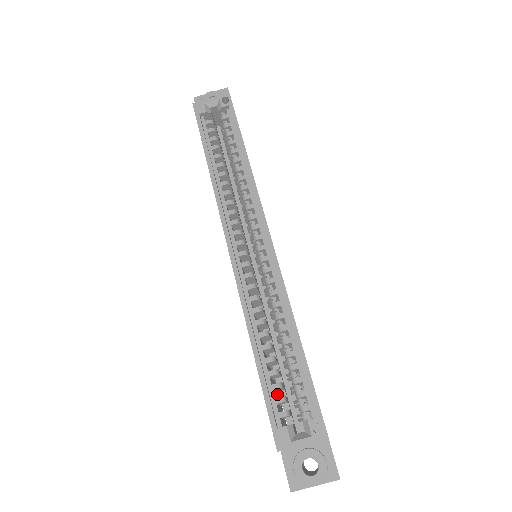
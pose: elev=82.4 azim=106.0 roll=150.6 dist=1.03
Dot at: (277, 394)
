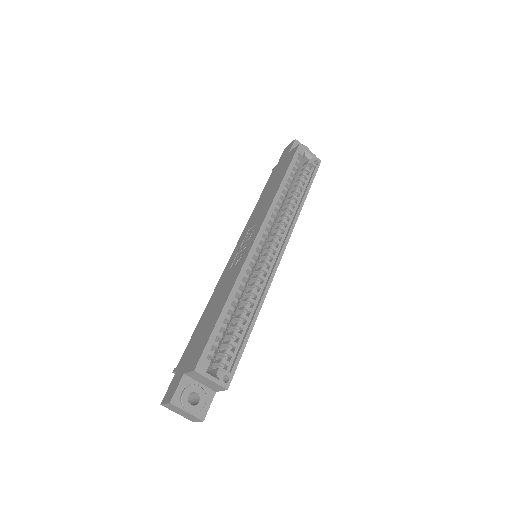
Dot at: occluded
